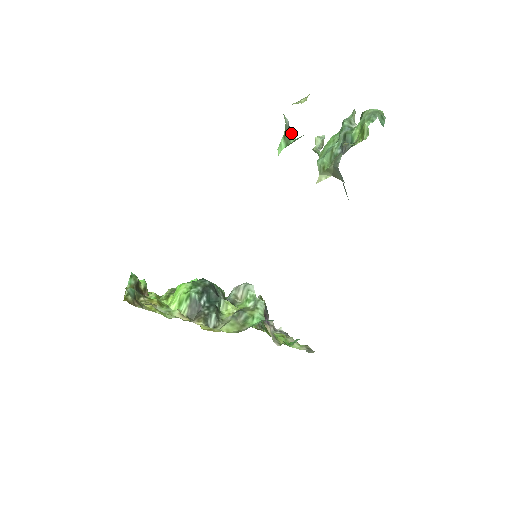
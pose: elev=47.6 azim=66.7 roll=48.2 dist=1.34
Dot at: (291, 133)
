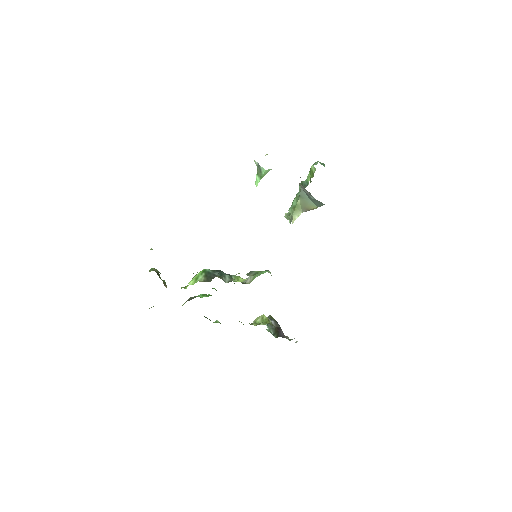
Dot at: (261, 168)
